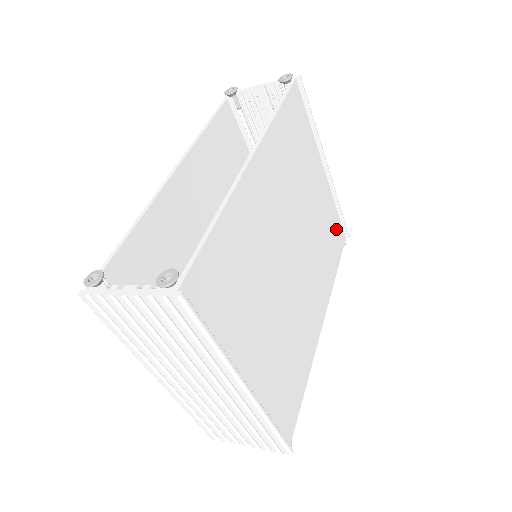
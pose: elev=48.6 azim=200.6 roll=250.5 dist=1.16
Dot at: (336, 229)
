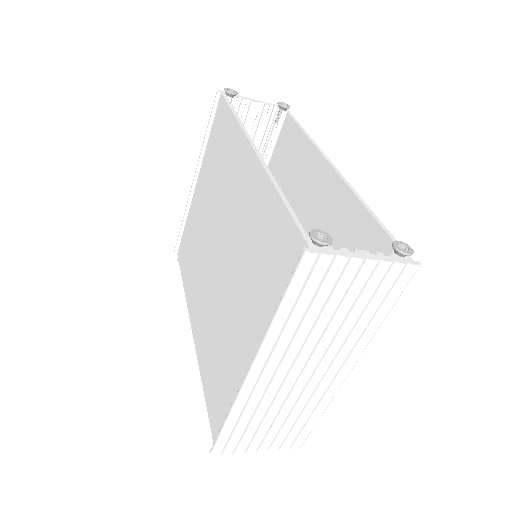
Dot at: occluded
